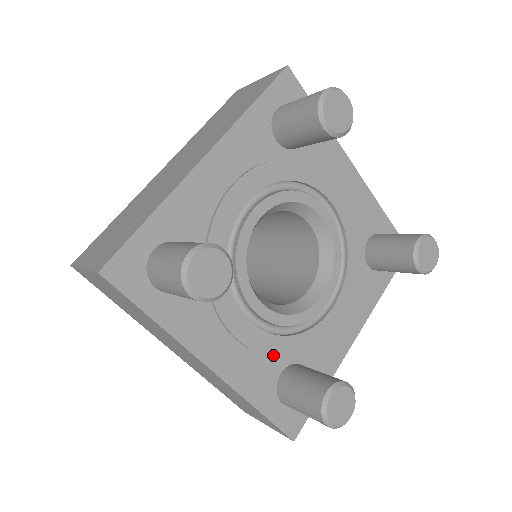
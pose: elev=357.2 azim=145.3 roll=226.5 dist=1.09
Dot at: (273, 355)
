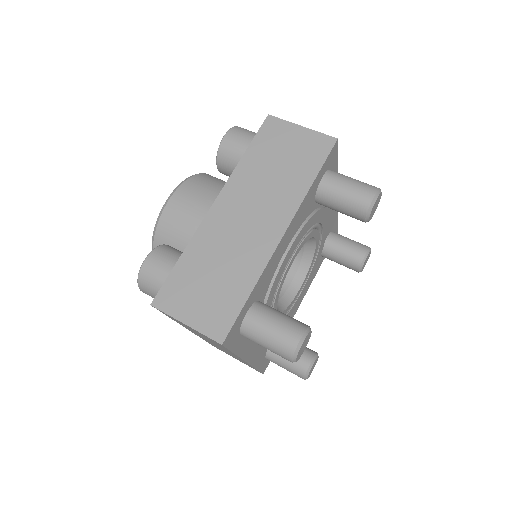
Dot at: occluded
